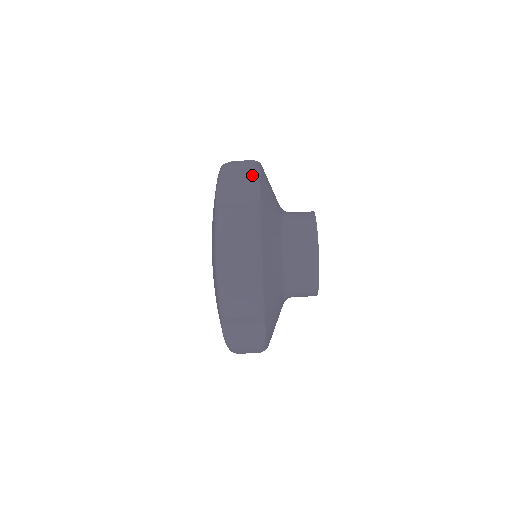
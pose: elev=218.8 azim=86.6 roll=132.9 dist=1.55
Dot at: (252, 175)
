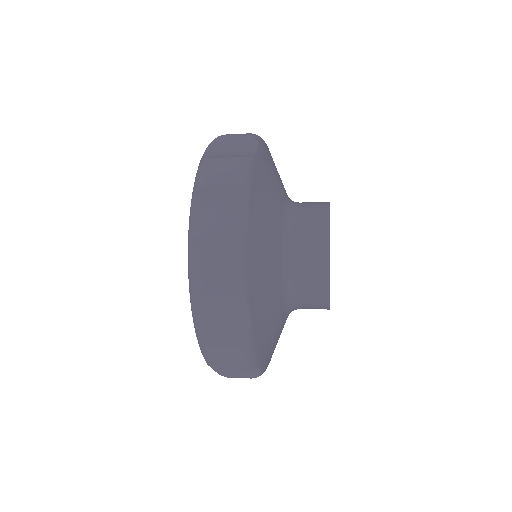
Dot at: (250, 136)
